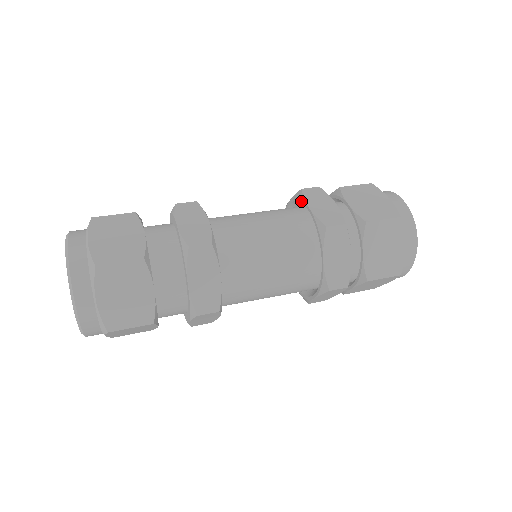
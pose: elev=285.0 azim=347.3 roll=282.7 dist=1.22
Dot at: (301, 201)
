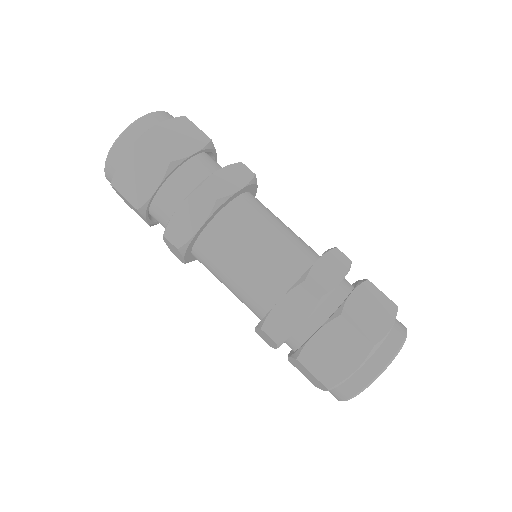
Dot at: (324, 253)
